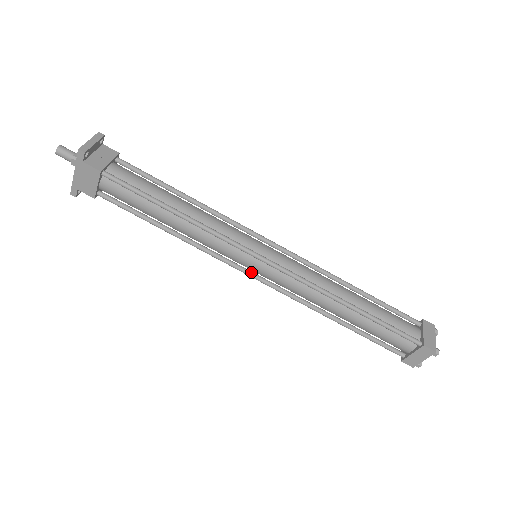
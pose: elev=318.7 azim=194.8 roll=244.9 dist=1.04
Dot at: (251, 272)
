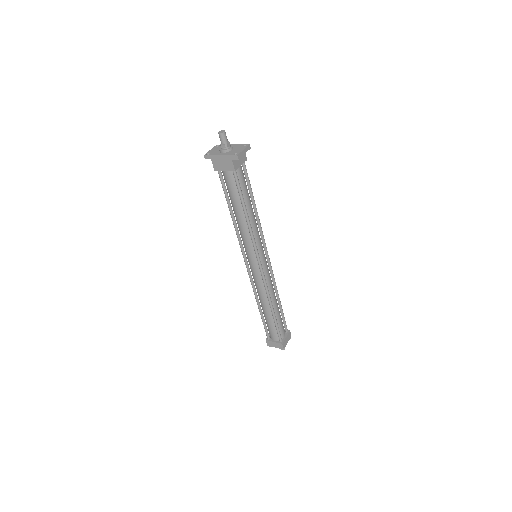
Dot at: (247, 261)
